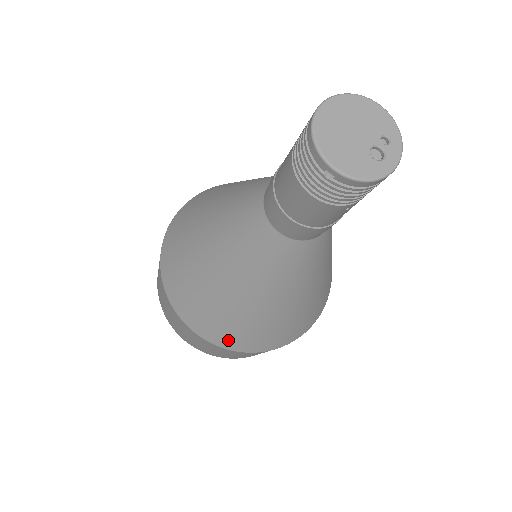
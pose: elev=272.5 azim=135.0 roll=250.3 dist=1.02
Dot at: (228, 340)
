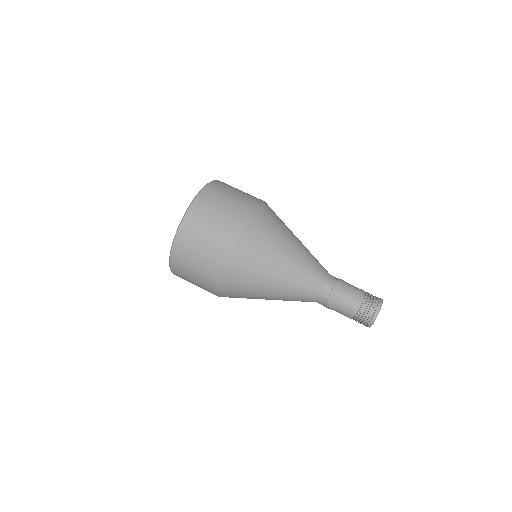
Dot at: occluded
